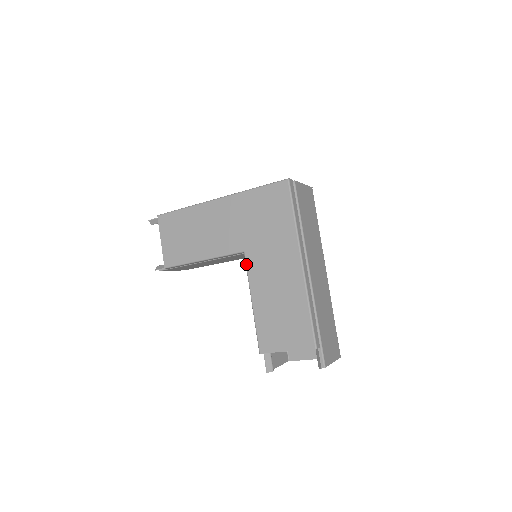
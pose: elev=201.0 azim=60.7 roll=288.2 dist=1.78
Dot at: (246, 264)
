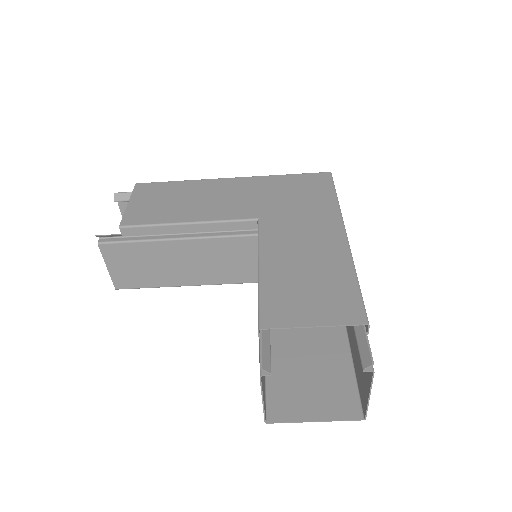
Dot at: (259, 229)
